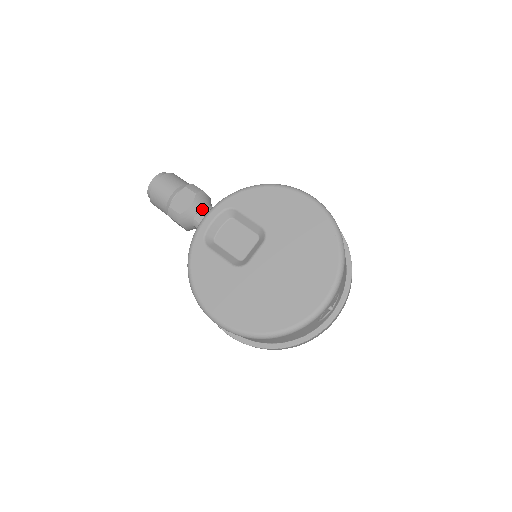
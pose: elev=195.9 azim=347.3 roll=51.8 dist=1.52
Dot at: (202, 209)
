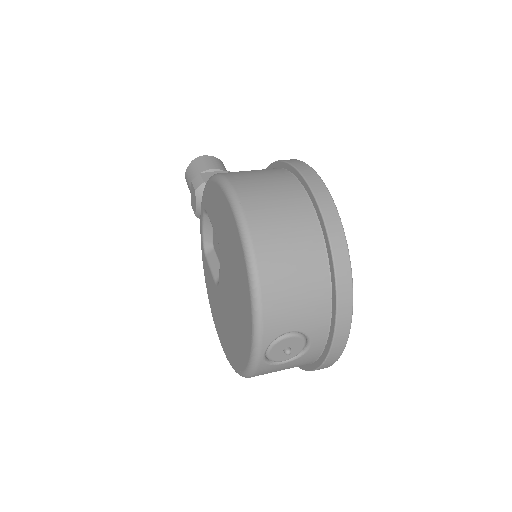
Dot at: occluded
